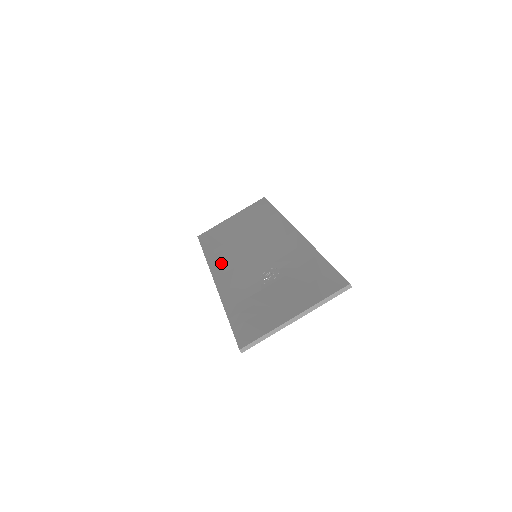
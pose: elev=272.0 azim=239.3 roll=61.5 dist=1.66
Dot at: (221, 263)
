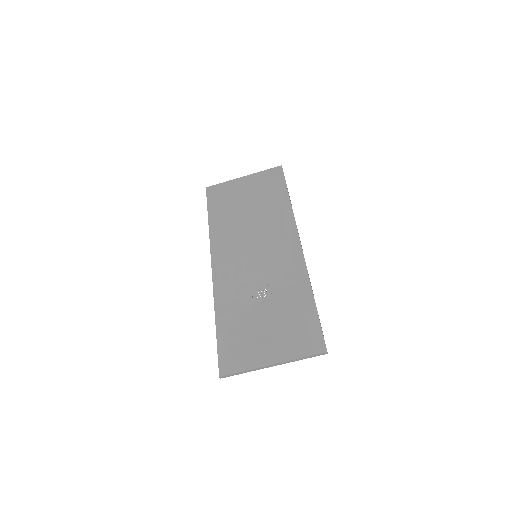
Dot at: (222, 247)
